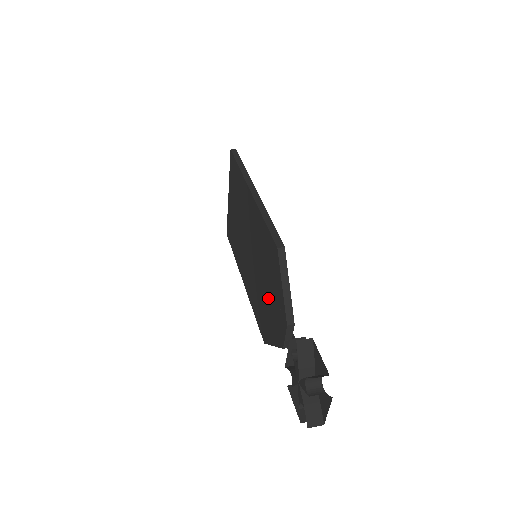
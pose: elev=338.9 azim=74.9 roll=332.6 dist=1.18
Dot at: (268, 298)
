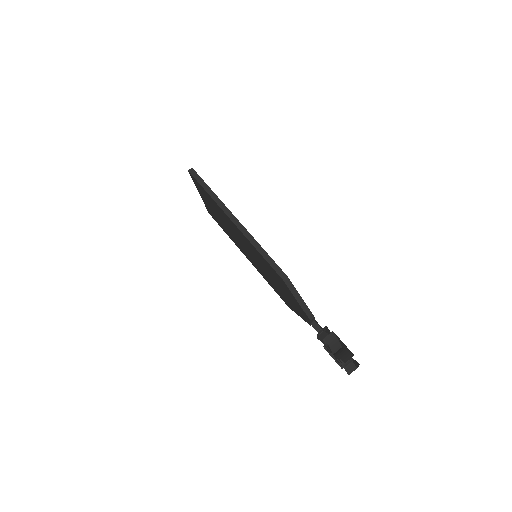
Dot at: (283, 293)
